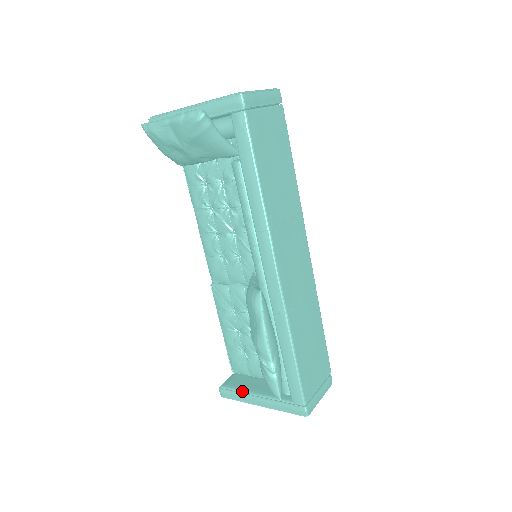
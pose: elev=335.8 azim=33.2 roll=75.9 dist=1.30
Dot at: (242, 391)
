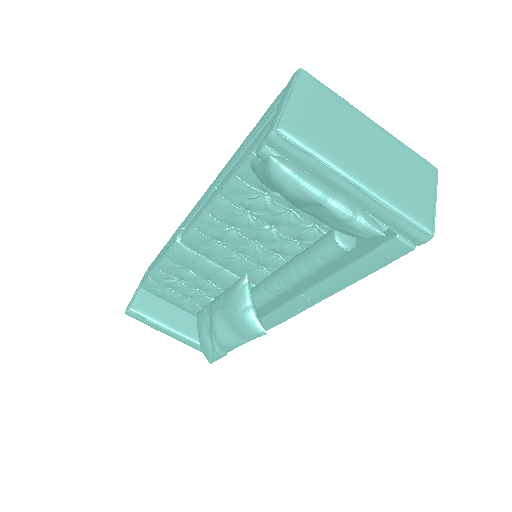
Dot at: (157, 323)
